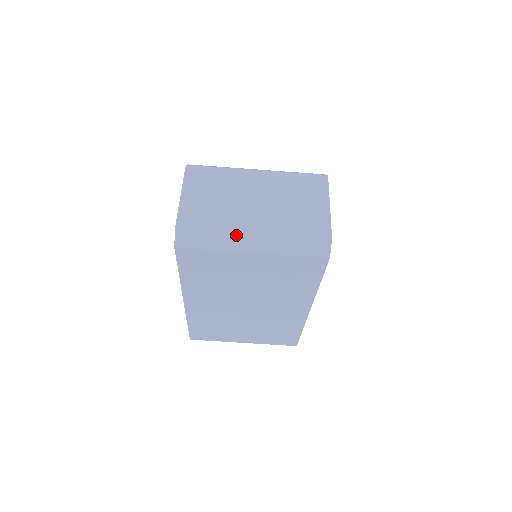
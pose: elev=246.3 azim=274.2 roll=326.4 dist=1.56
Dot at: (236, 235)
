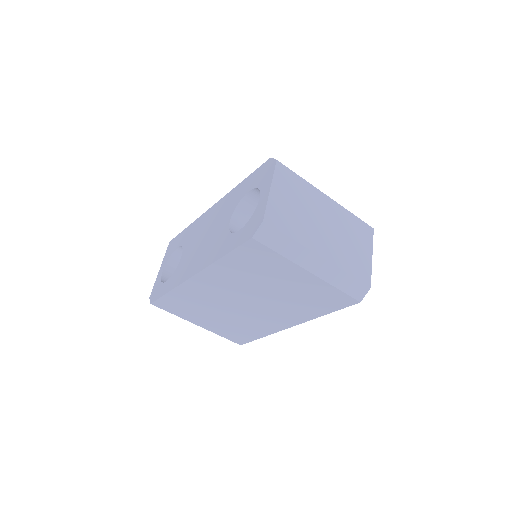
Dot at: (307, 252)
